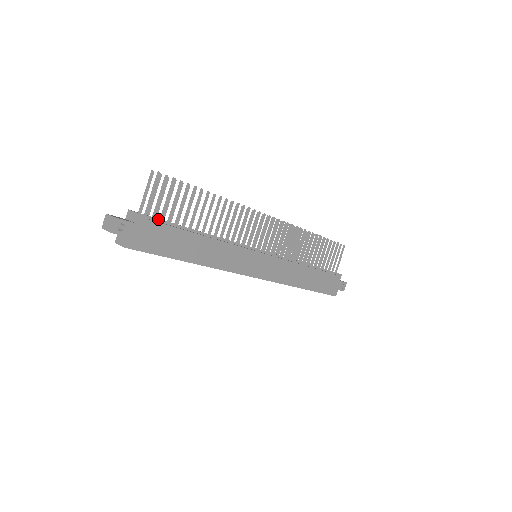
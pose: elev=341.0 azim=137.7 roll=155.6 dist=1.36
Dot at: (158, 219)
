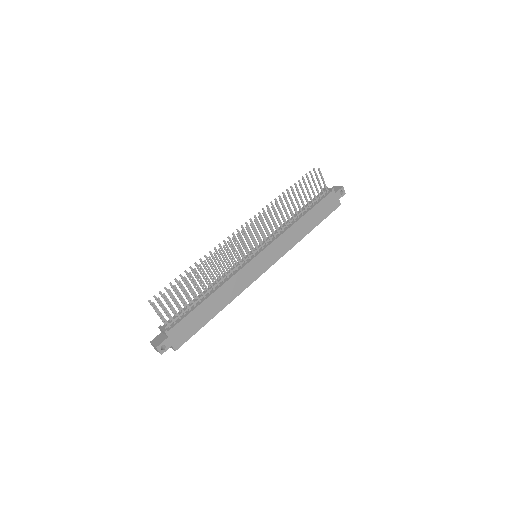
Dot at: (177, 317)
